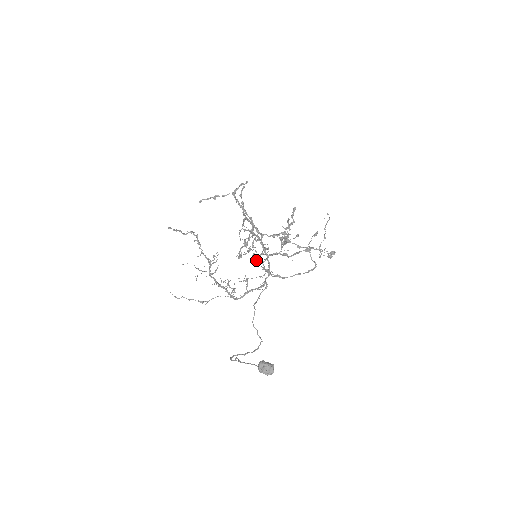
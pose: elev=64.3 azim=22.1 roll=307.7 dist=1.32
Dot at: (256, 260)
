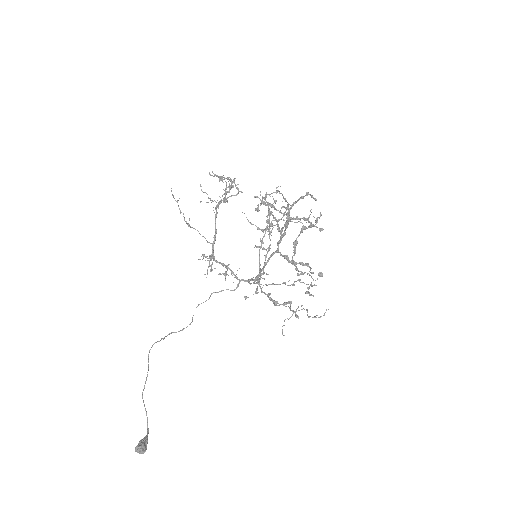
Dot at: (267, 222)
